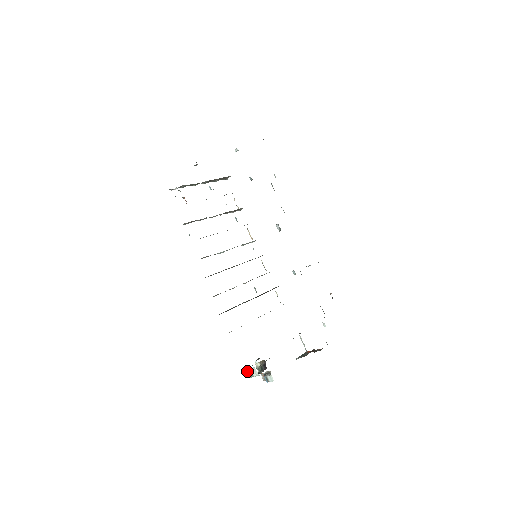
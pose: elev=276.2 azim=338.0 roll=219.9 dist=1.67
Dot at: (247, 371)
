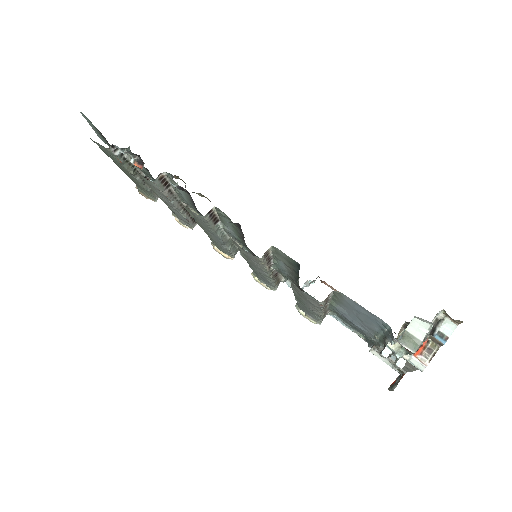
Dot at: (402, 342)
